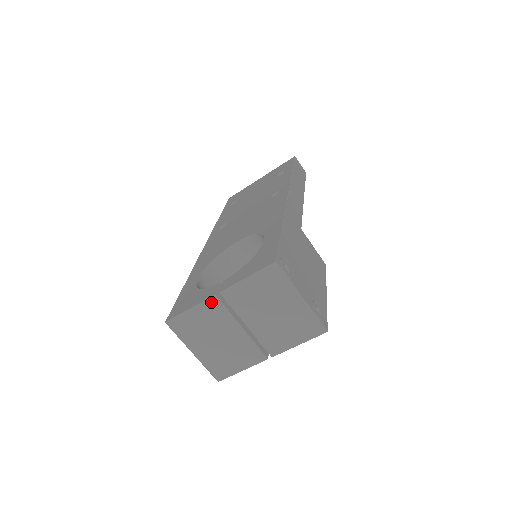
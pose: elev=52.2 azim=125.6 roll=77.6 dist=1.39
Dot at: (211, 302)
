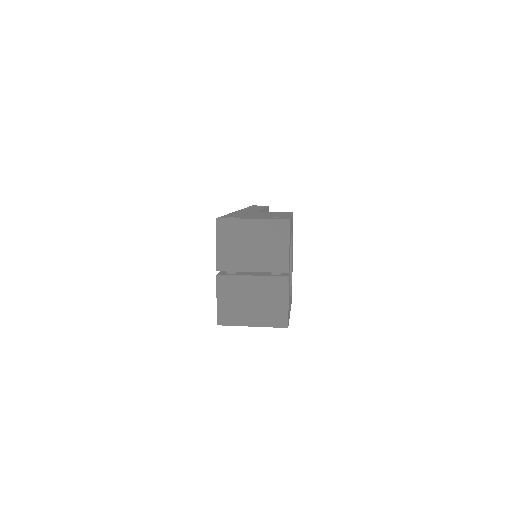
Dot at: (220, 282)
